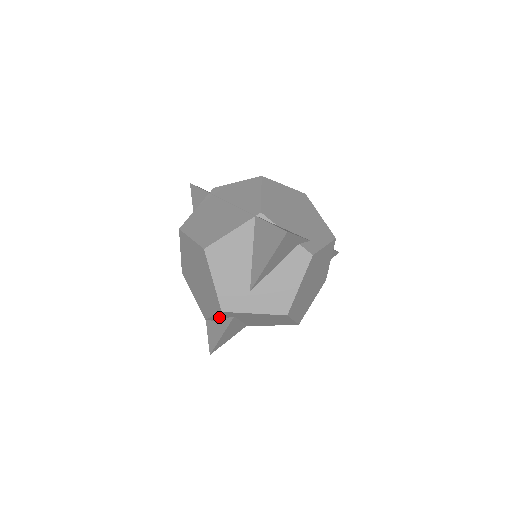
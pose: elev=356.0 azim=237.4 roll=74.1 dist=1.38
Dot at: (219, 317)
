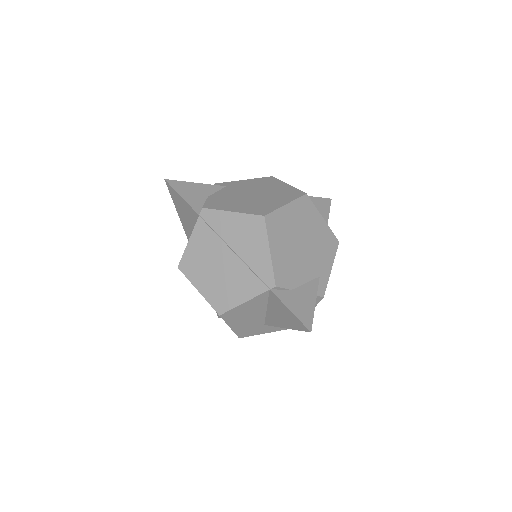
Dot at: occluded
